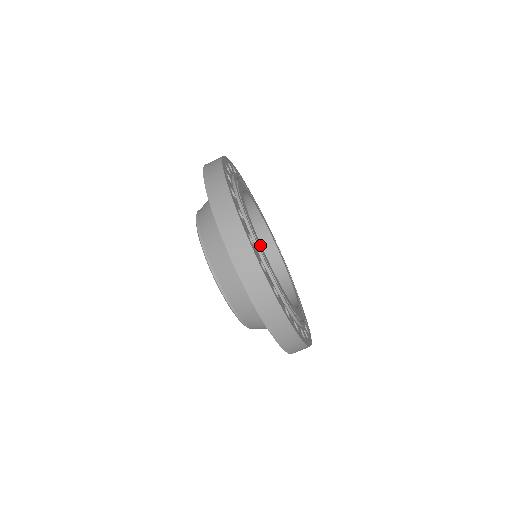
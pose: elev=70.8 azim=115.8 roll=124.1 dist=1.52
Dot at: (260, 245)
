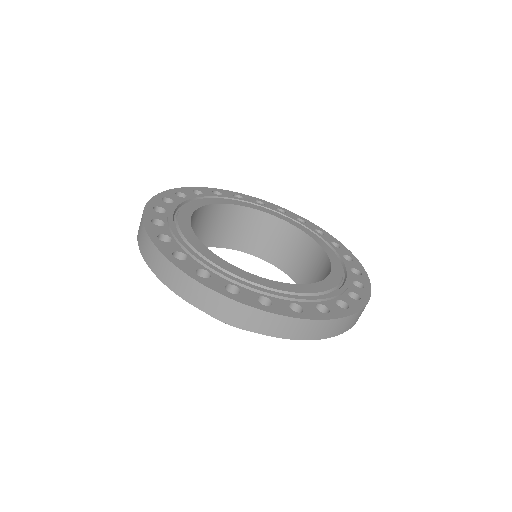
Dot at: (206, 252)
